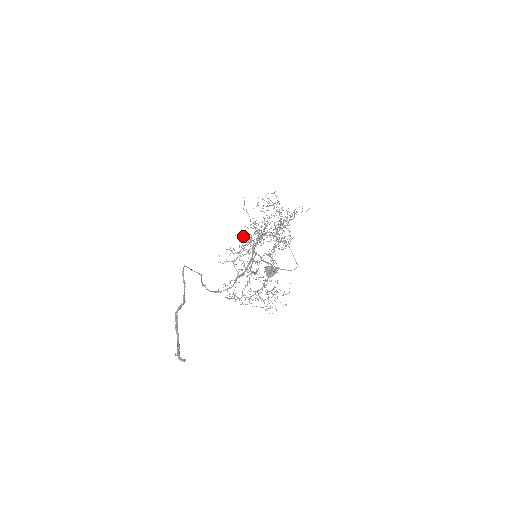
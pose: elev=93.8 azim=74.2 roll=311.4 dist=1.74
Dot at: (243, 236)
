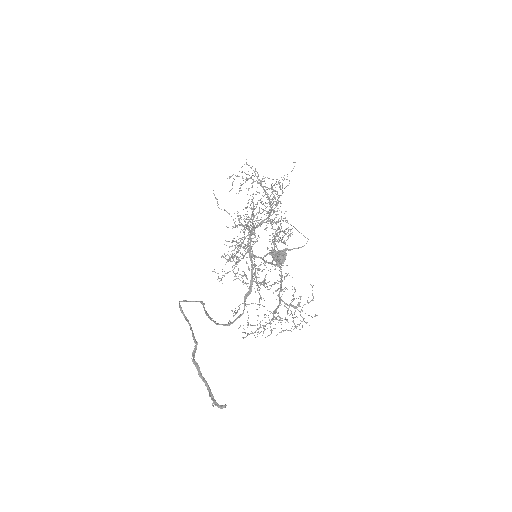
Dot at: occluded
